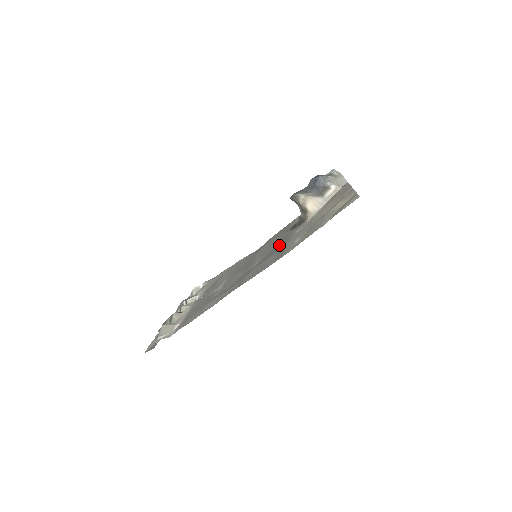
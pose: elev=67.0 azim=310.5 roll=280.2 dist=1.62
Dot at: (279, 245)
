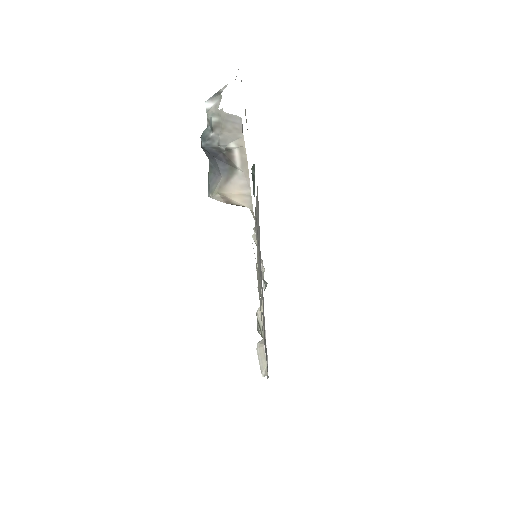
Dot at: occluded
